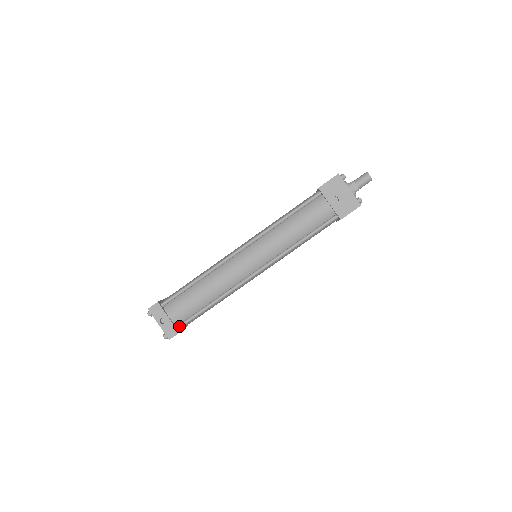
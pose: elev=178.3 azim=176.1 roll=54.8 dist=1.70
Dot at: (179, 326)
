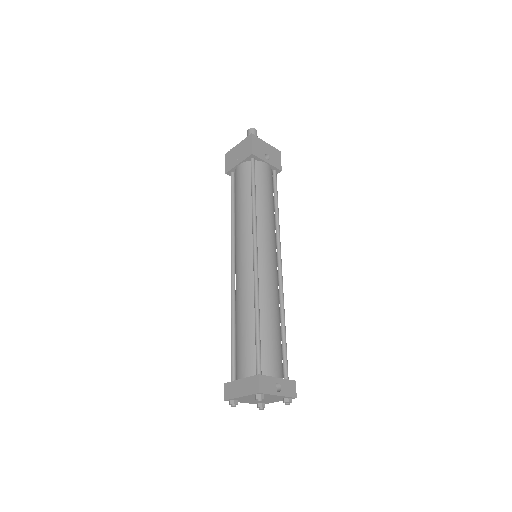
Dot at: (287, 377)
